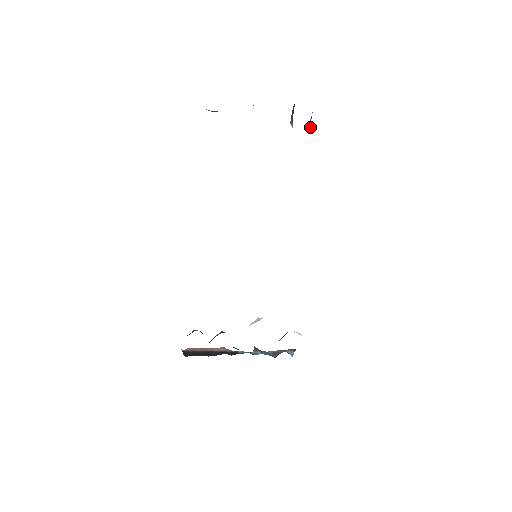
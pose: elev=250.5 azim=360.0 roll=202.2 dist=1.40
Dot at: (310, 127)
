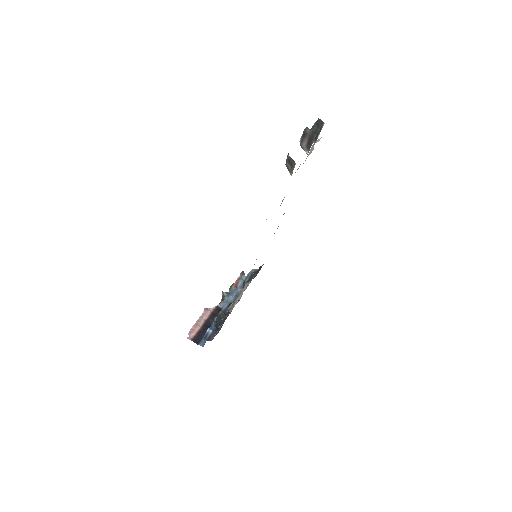
Dot at: occluded
